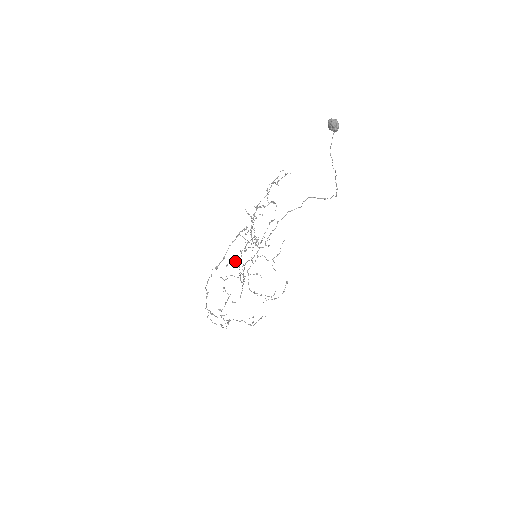
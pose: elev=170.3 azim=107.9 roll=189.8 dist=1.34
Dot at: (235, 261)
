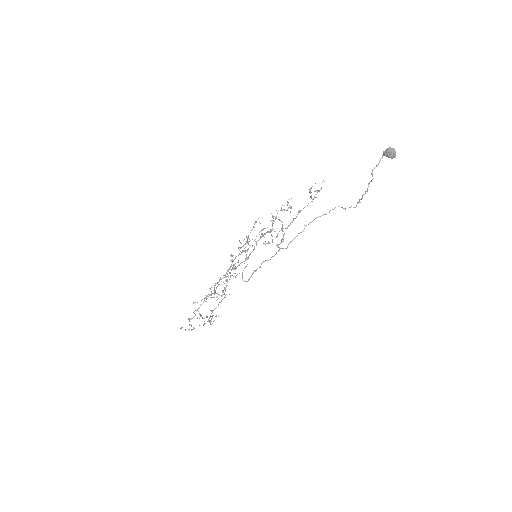
Dot at: occluded
